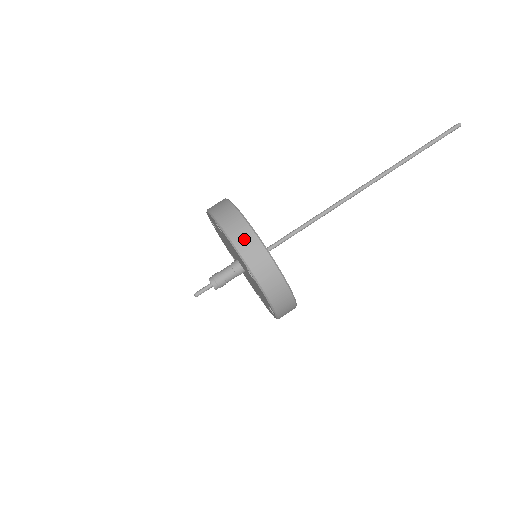
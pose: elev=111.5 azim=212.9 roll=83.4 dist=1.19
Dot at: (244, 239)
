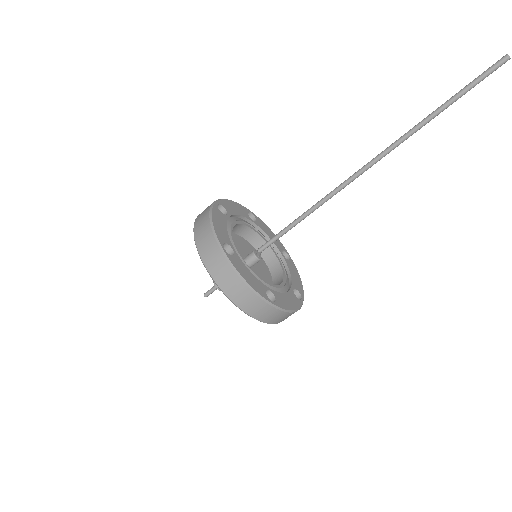
Dot at: (201, 228)
